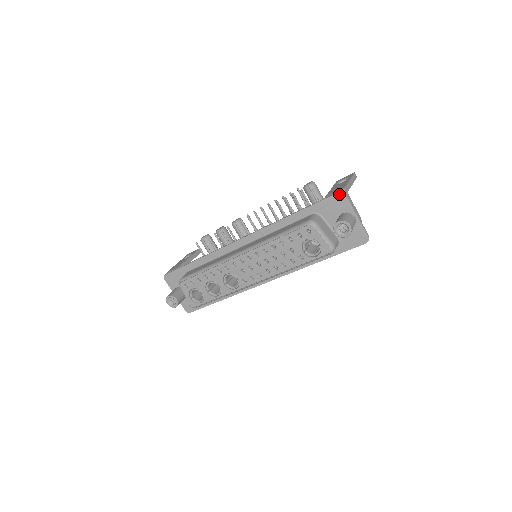
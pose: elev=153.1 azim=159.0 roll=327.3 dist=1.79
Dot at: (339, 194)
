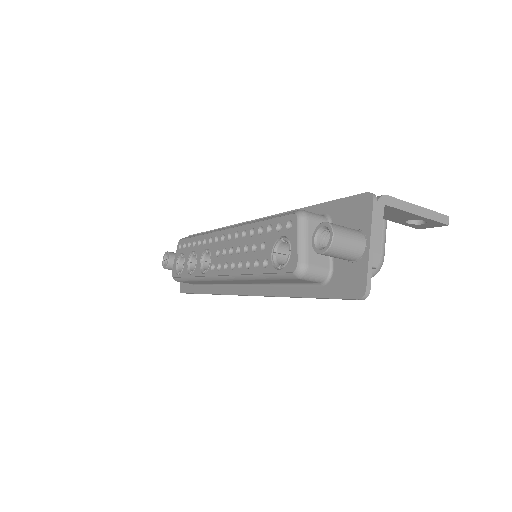
Dot at: (366, 195)
